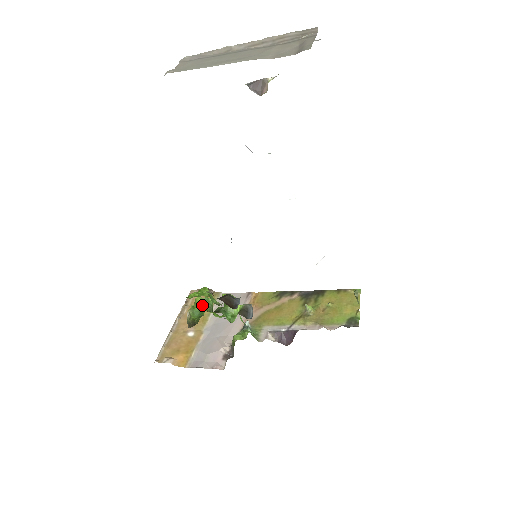
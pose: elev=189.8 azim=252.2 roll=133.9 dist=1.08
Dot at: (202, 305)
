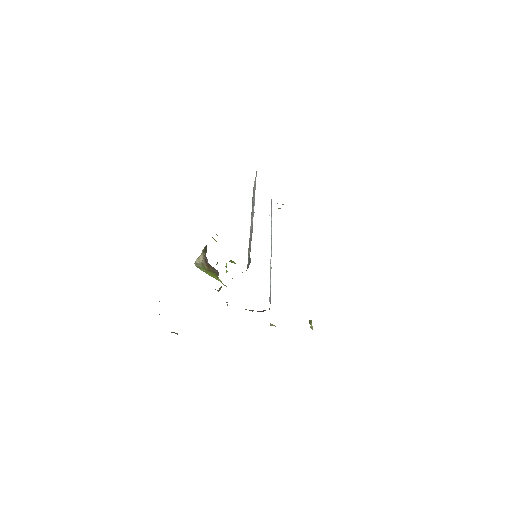
Dot at: occluded
